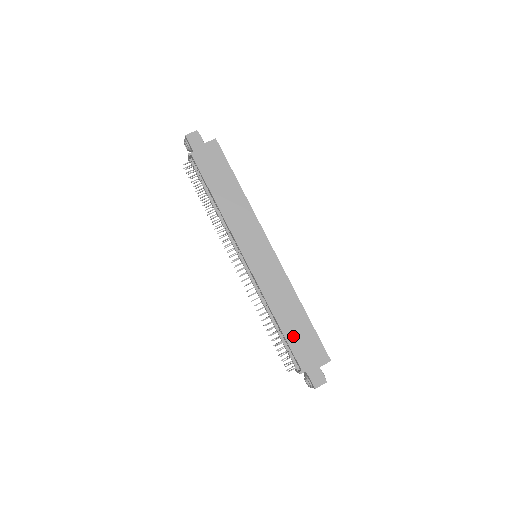
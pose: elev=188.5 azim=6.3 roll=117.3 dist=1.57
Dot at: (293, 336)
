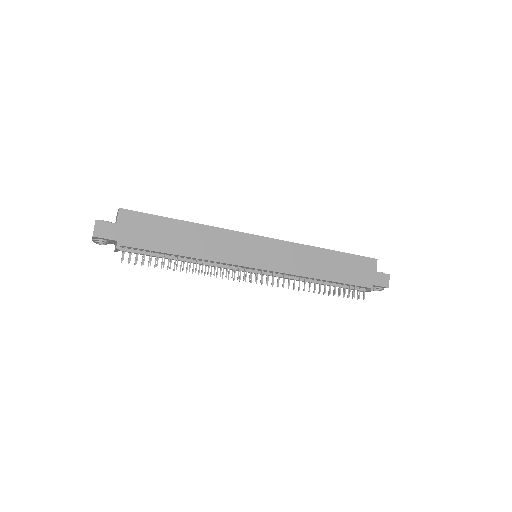
Dot at: (343, 275)
